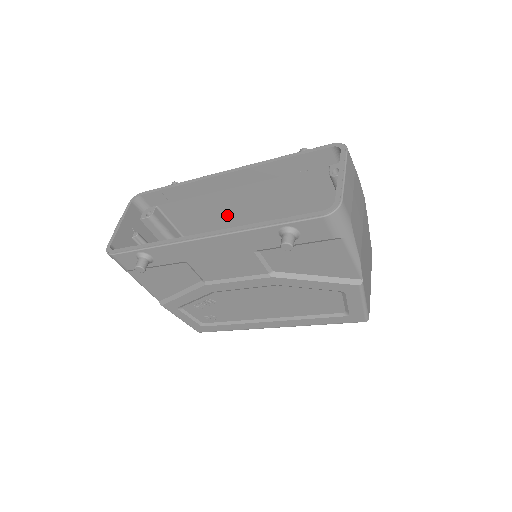
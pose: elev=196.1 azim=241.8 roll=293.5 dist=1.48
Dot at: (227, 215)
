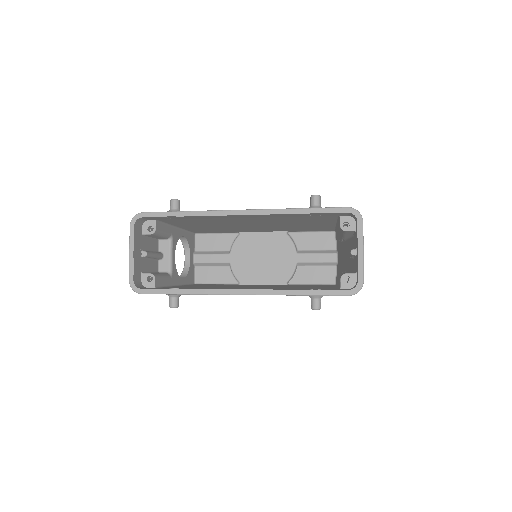
Dot at: (227, 222)
